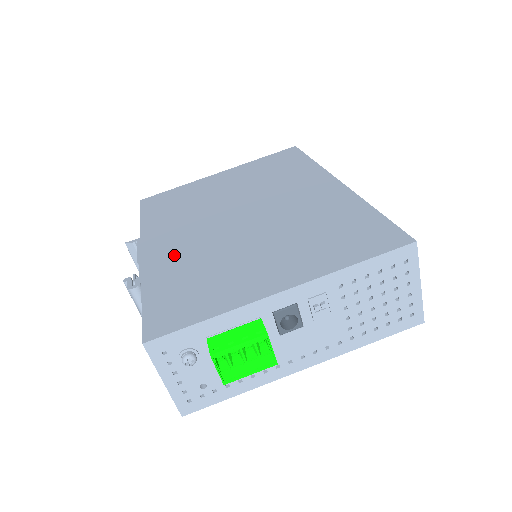
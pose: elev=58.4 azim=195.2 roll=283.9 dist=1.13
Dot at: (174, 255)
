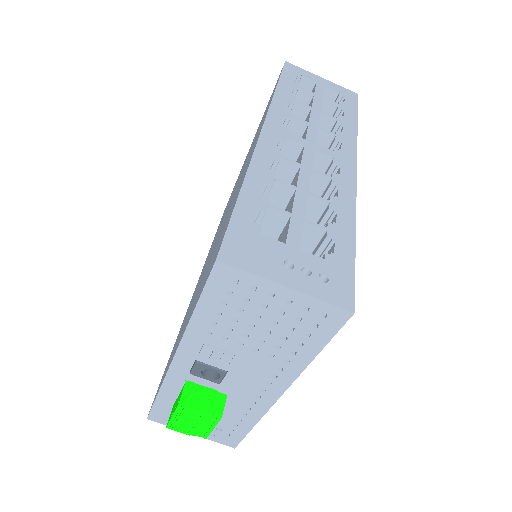
Dot at: occluded
